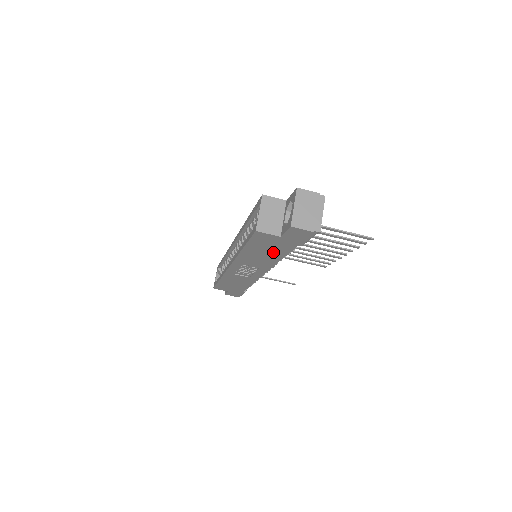
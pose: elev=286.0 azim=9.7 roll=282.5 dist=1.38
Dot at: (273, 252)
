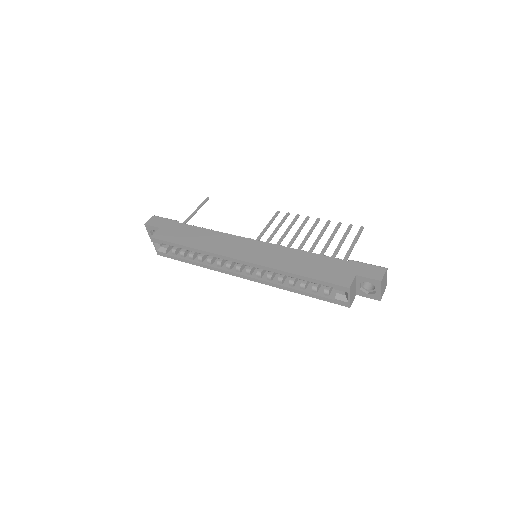
Dot at: occluded
